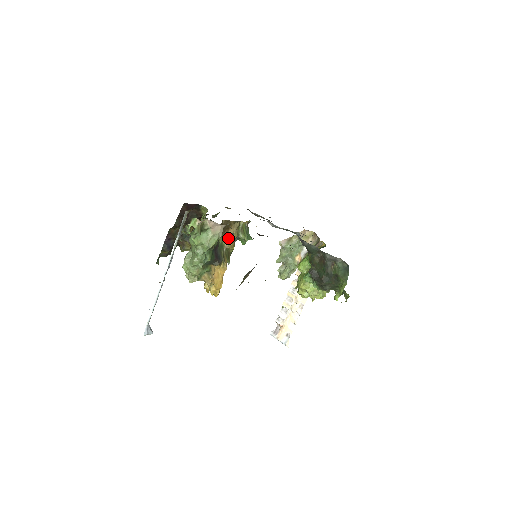
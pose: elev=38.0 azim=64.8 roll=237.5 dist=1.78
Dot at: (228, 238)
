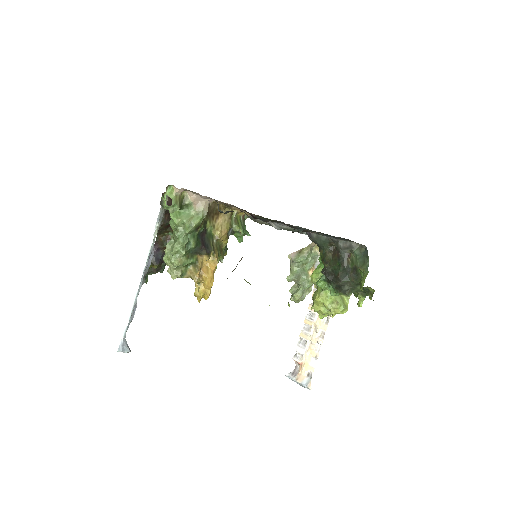
Dot at: (218, 227)
